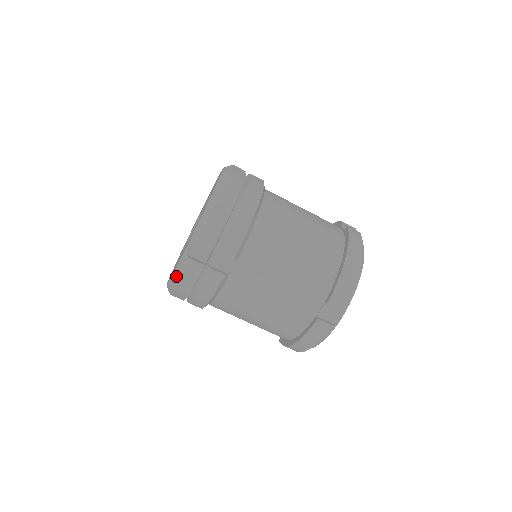
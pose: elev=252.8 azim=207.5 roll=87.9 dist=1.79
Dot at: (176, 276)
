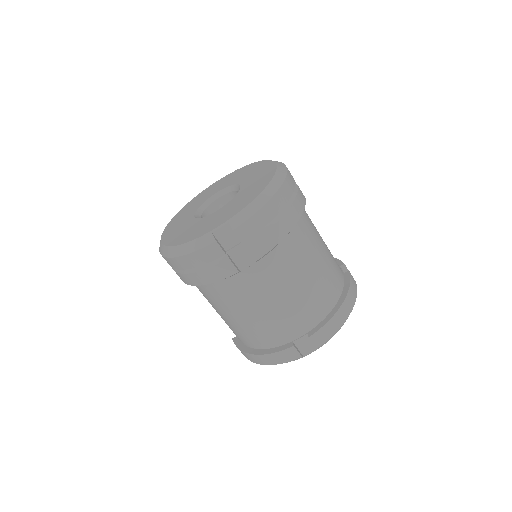
Dot at: (189, 248)
